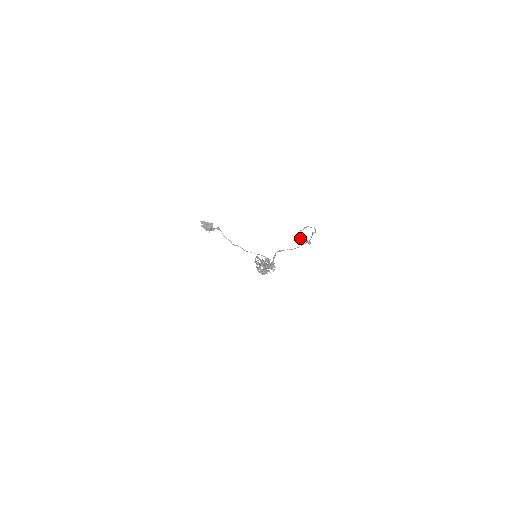
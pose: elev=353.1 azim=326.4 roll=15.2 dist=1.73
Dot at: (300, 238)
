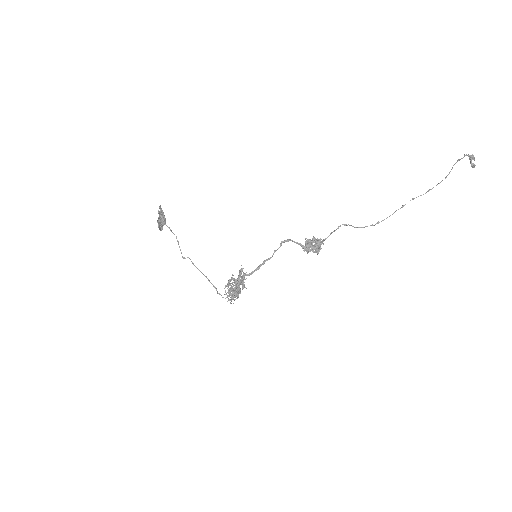
Dot at: (473, 156)
